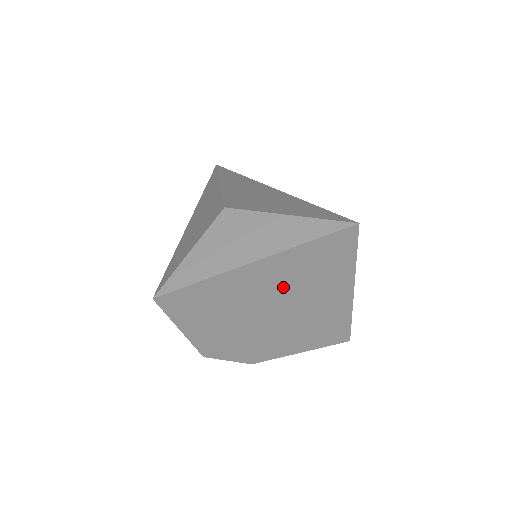
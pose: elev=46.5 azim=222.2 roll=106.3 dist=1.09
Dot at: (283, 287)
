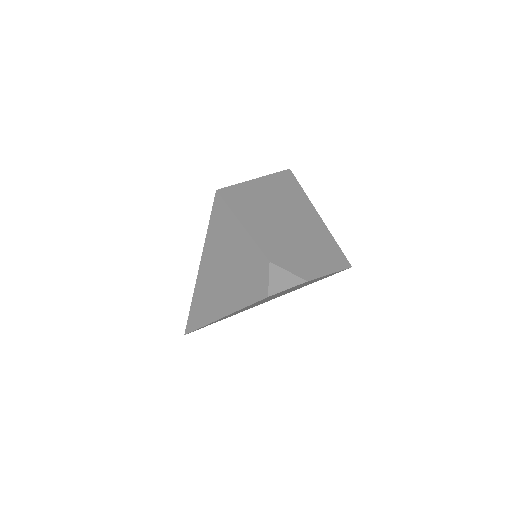
Dot at: (282, 202)
